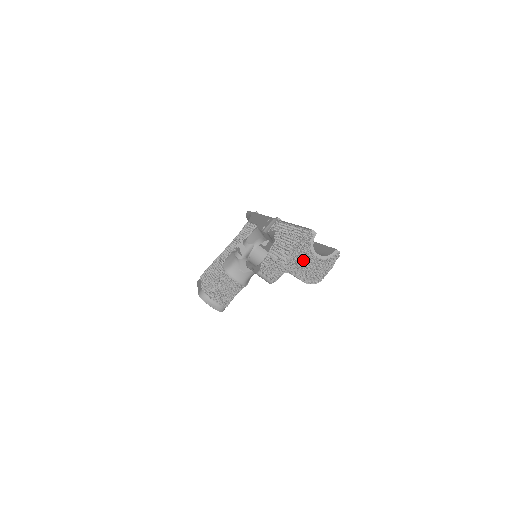
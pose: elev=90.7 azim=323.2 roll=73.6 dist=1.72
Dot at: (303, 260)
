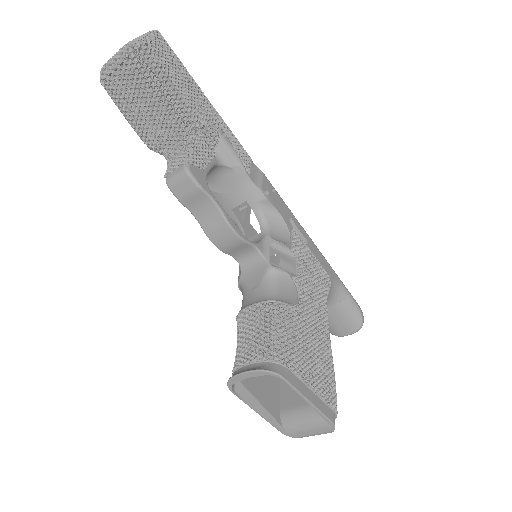
Dot at: occluded
